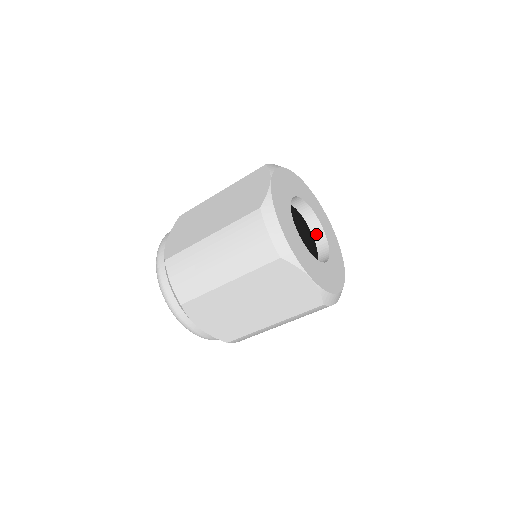
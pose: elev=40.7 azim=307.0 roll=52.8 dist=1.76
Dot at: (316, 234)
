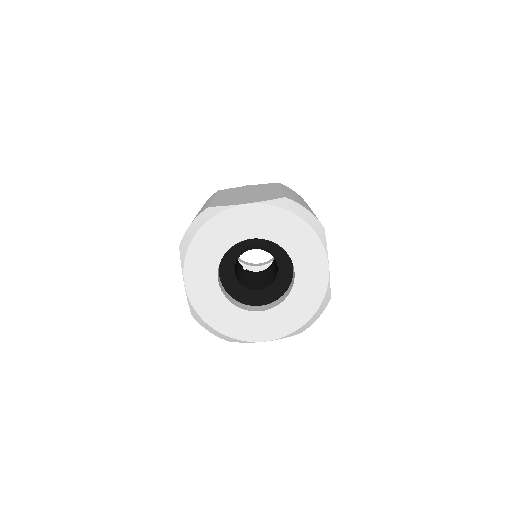
Dot at: occluded
